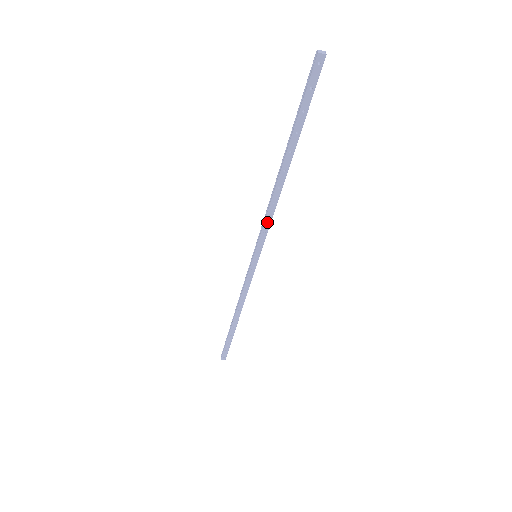
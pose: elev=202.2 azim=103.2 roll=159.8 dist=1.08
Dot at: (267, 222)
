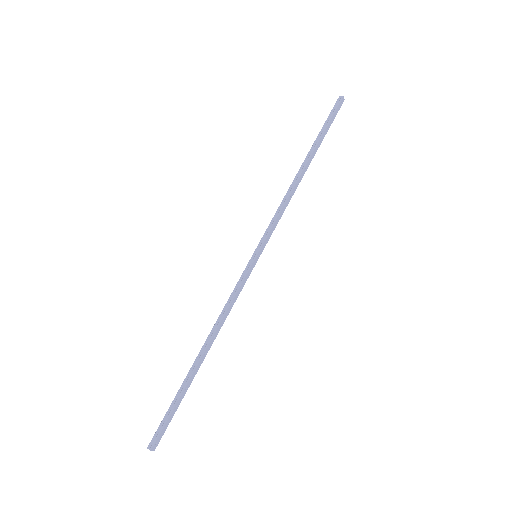
Dot at: (280, 215)
